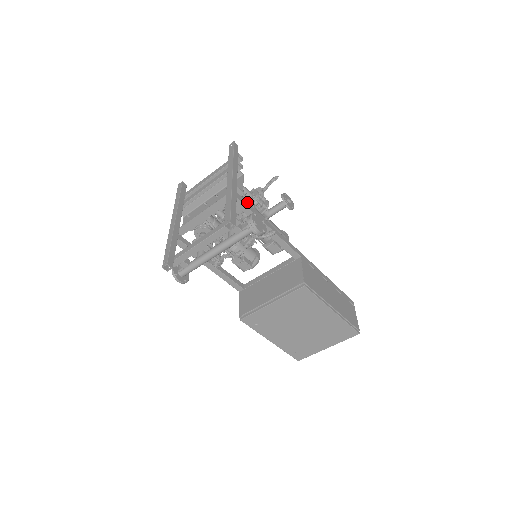
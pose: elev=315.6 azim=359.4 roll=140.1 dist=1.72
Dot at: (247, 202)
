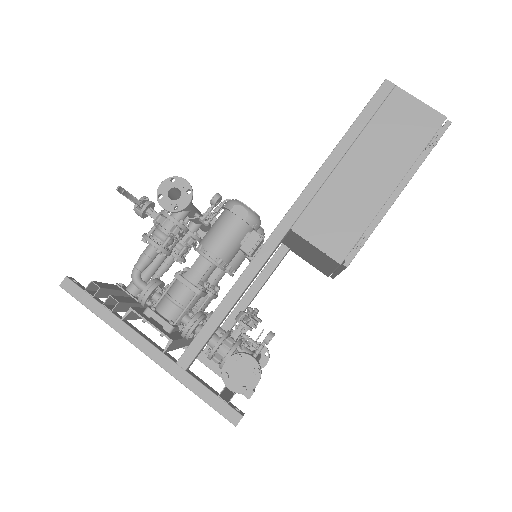
Dot at: (177, 296)
